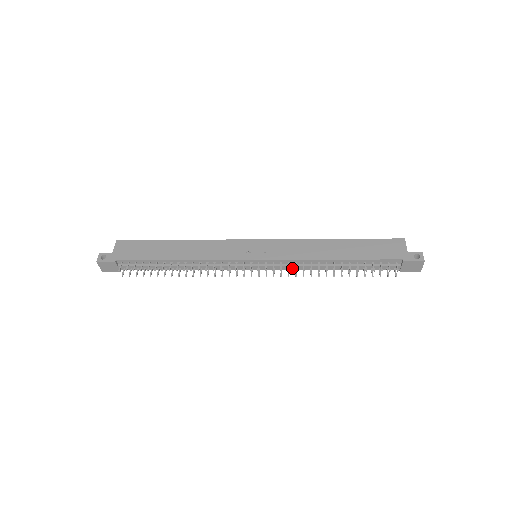
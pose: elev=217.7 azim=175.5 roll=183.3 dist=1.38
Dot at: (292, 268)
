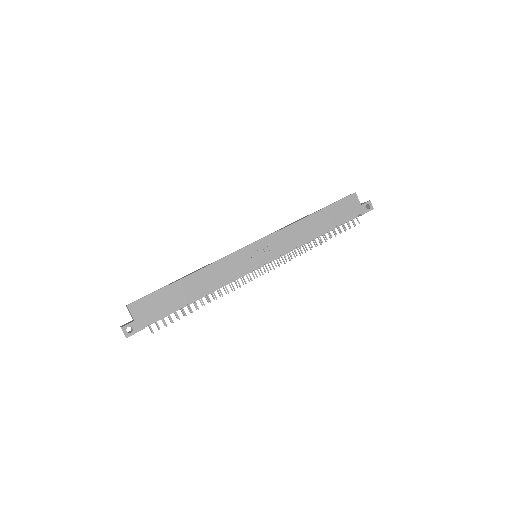
Dot at: occluded
